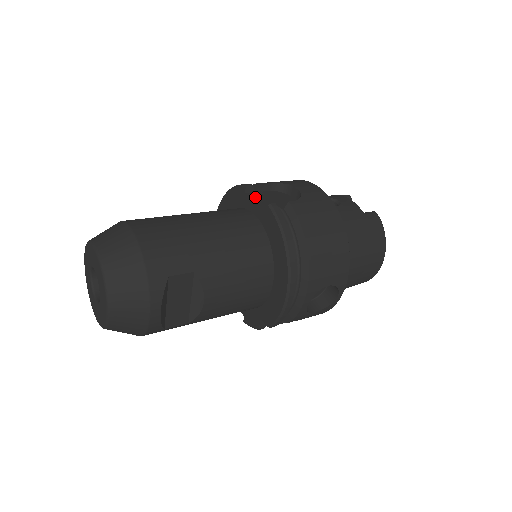
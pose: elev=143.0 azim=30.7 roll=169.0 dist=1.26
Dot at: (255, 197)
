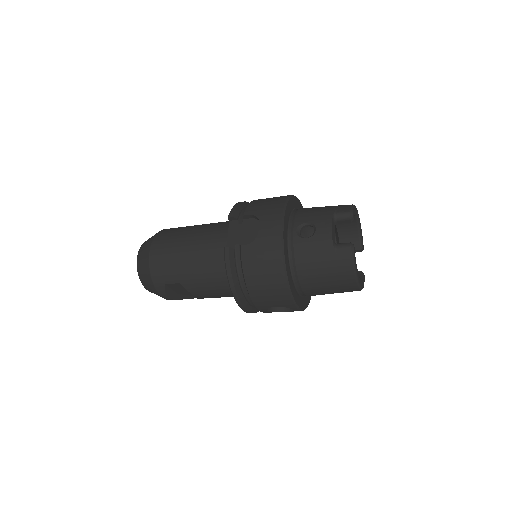
Dot at: (232, 228)
